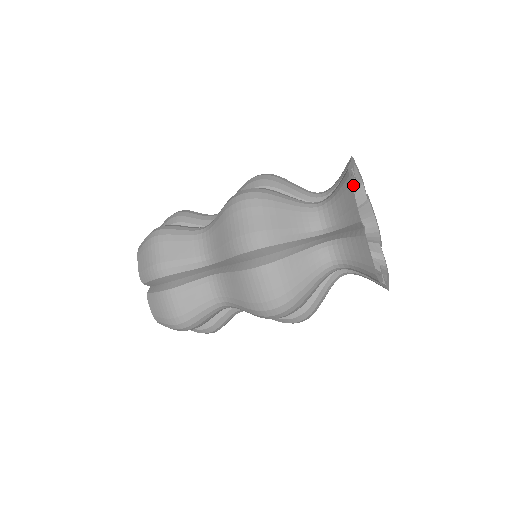
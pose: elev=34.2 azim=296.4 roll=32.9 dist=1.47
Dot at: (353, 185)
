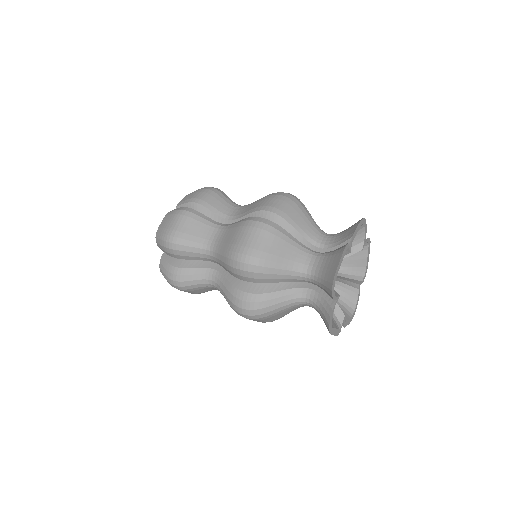
Dot at: (335, 300)
